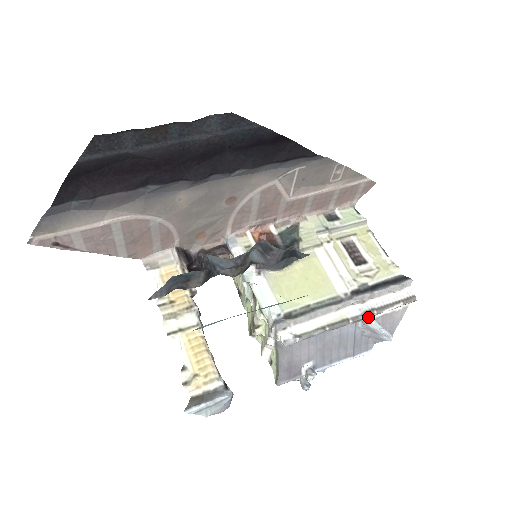
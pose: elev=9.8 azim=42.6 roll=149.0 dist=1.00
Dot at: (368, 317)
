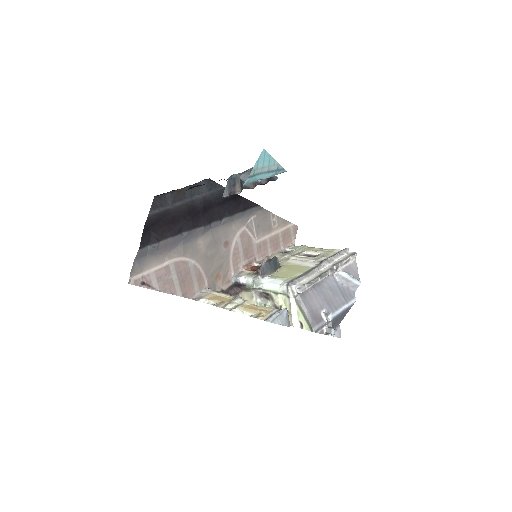
Dot at: (337, 267)
